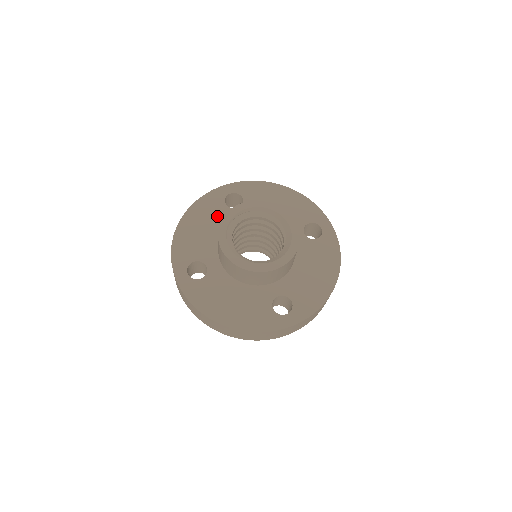
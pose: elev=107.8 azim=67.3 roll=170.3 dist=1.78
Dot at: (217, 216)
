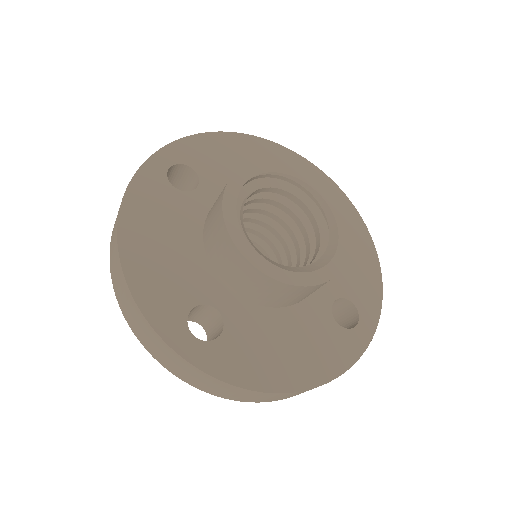
Dot at: occluded
